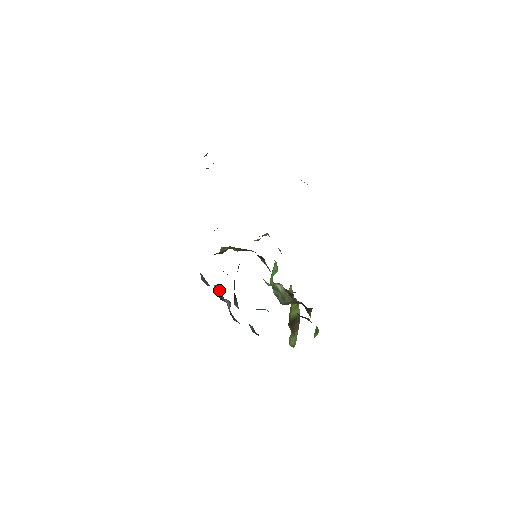
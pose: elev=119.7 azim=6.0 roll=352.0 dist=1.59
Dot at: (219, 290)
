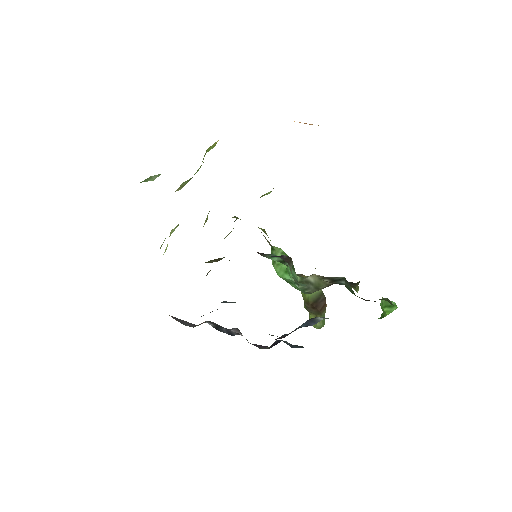
Dot at: (215, 323)
